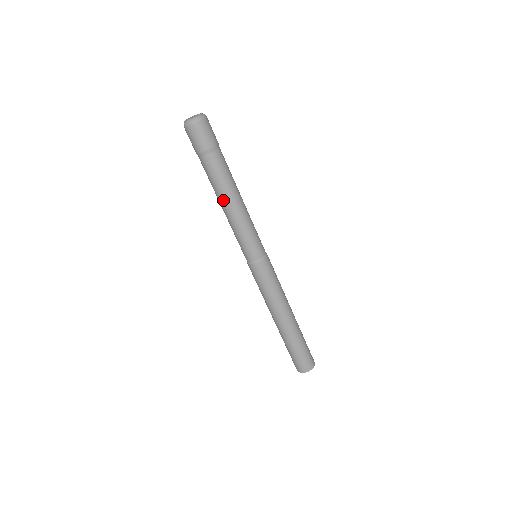
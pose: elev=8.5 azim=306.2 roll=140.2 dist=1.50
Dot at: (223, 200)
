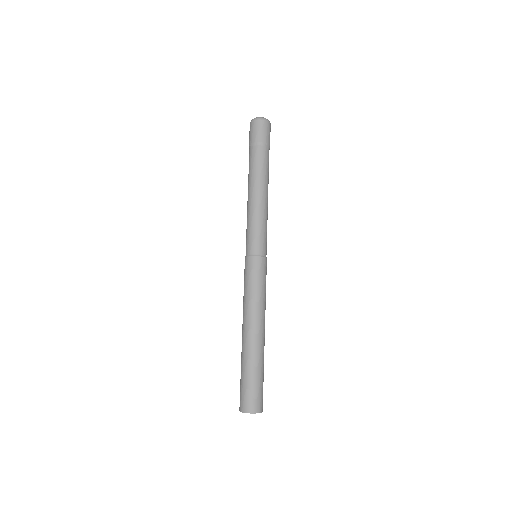
Dot at: (259, 187)
